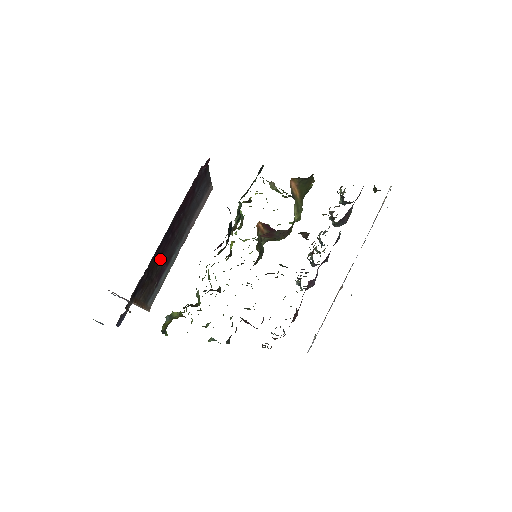
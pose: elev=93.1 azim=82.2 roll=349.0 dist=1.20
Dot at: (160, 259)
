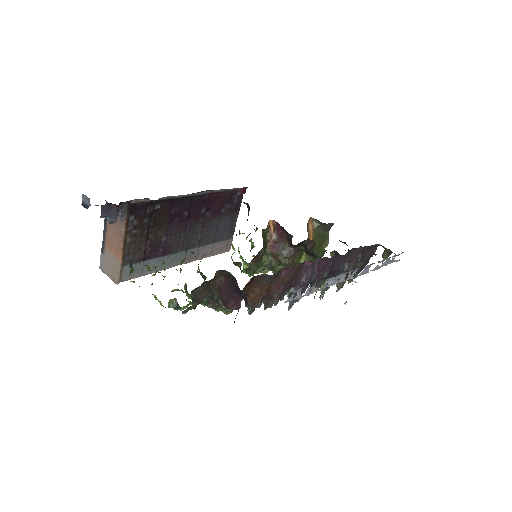
Dot at: (166, 225)
